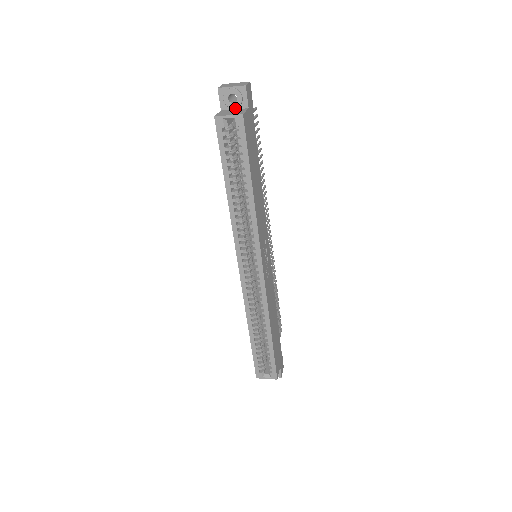
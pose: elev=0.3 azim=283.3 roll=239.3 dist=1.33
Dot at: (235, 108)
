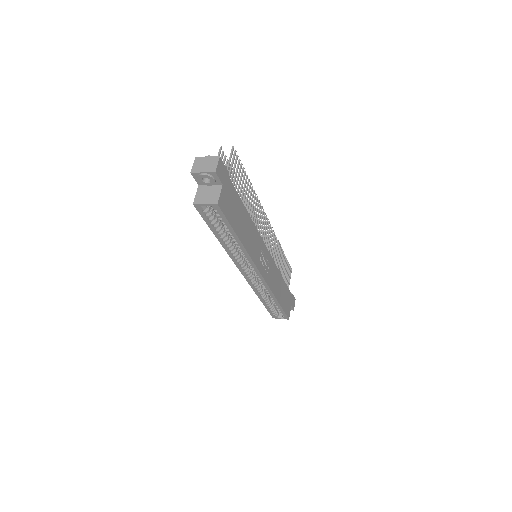
Dot at: (210, 184)
